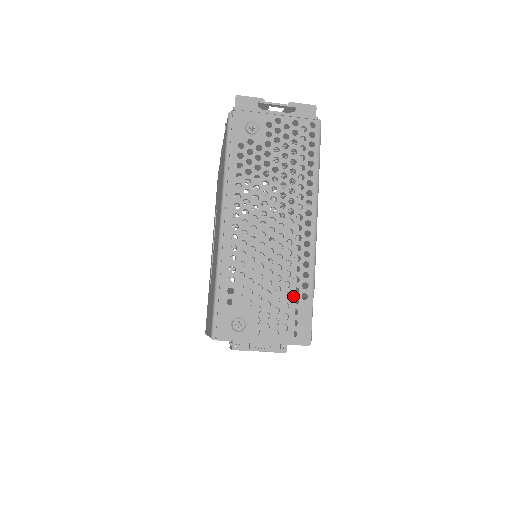
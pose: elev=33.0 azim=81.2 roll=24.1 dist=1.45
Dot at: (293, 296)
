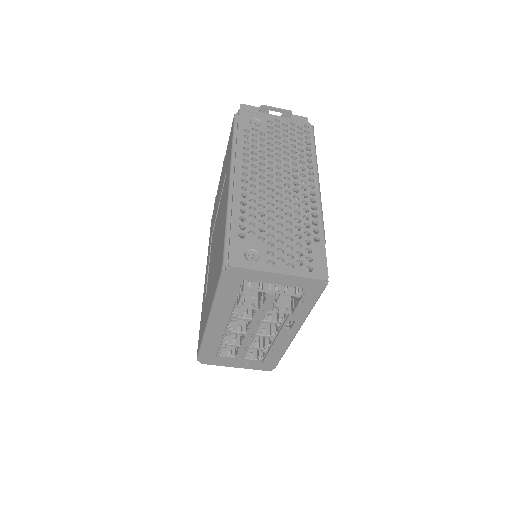
Dot at: (305, 238)
